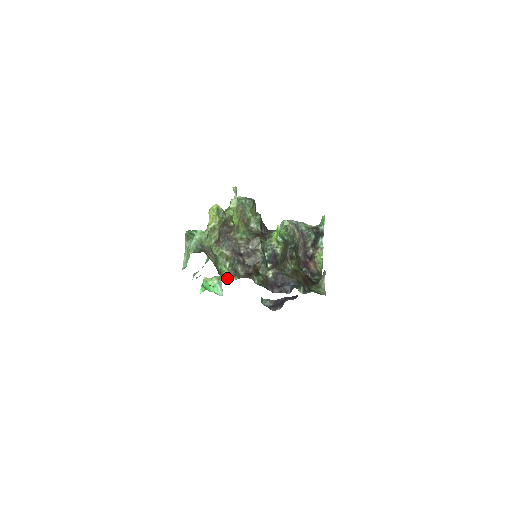
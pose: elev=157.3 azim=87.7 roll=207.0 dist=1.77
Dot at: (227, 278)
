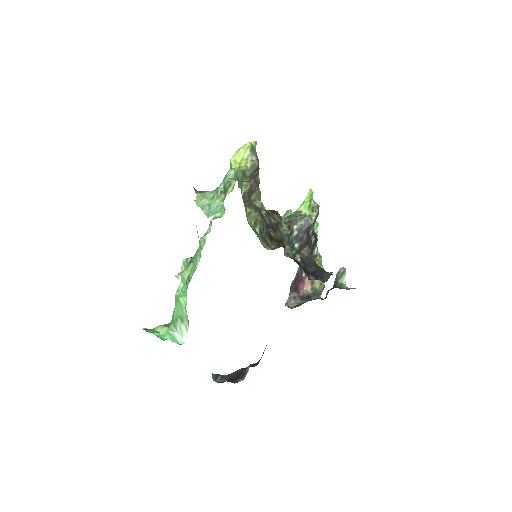
Dot at: (263, 245)
